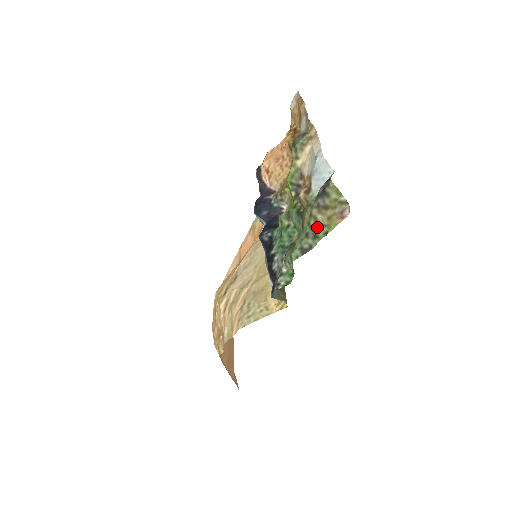
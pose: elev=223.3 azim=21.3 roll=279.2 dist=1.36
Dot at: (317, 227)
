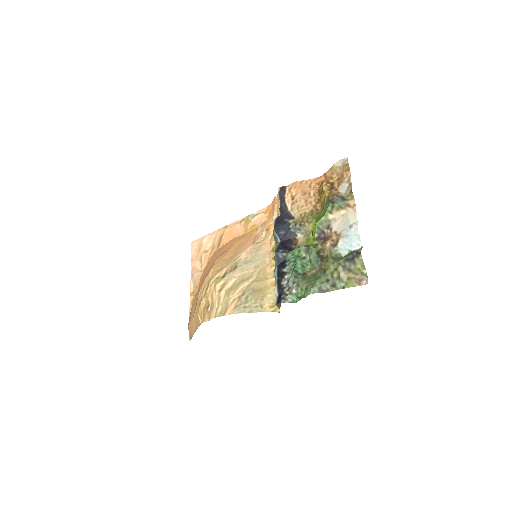
Dot at: (338, 280)
